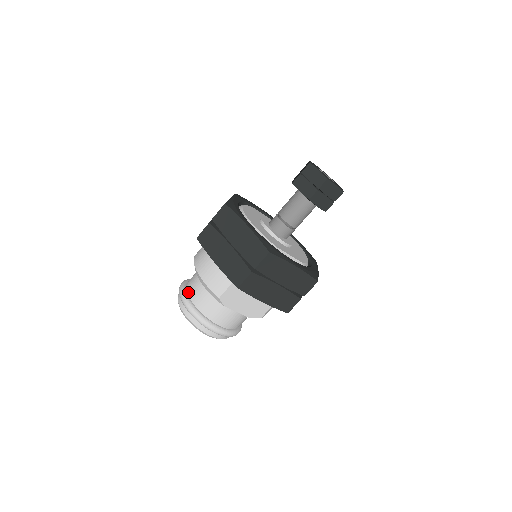
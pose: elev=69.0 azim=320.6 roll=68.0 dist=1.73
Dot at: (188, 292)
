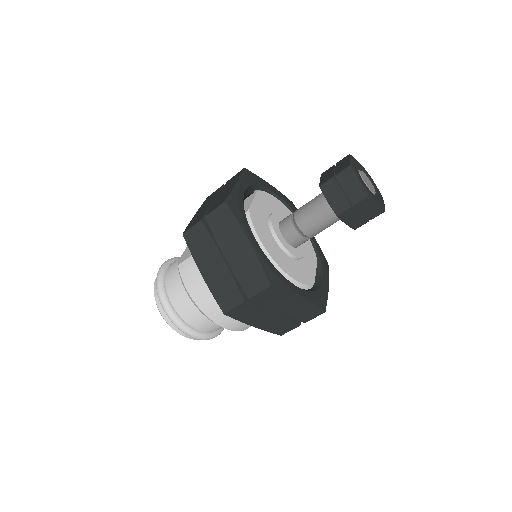
Dot at: (188, 323)
